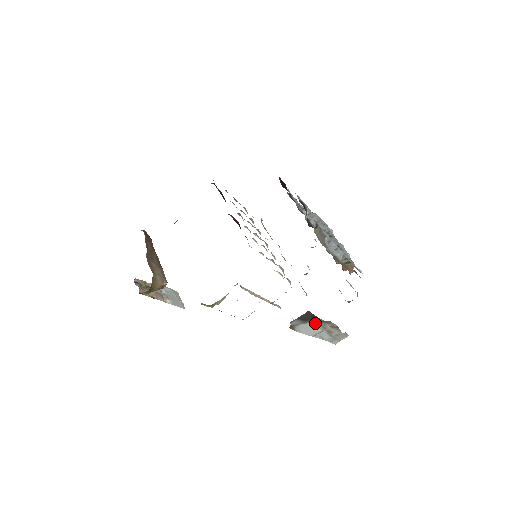
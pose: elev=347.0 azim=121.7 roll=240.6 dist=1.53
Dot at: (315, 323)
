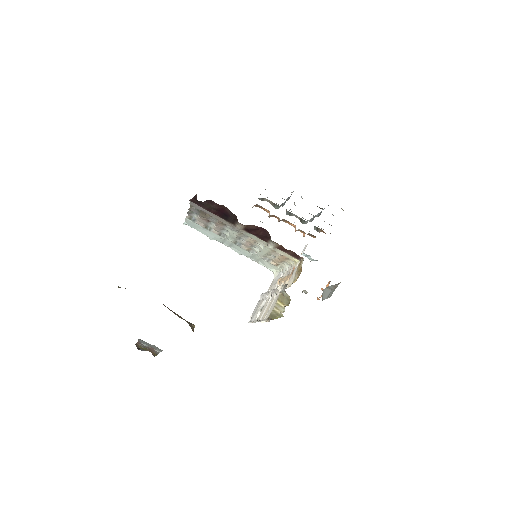
Dot at: (330, 287)
